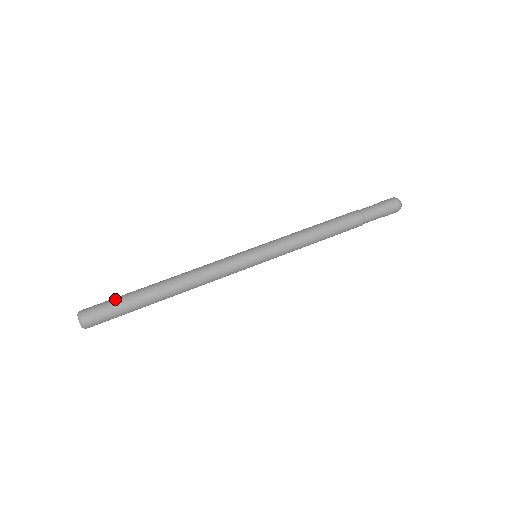
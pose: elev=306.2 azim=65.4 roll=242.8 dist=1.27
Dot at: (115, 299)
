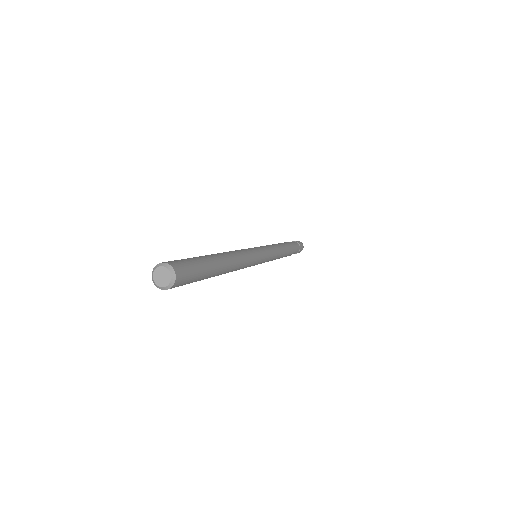
Dot at: occluded
